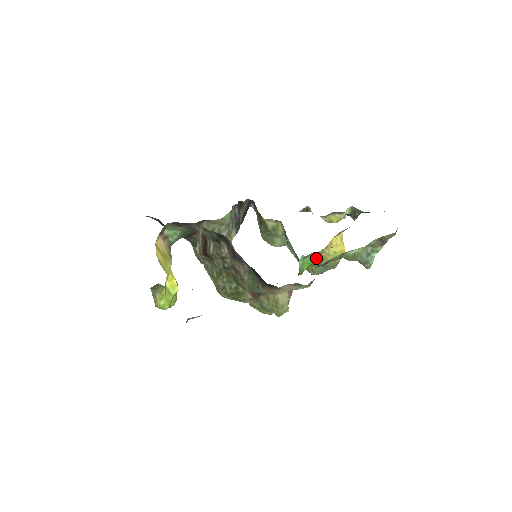
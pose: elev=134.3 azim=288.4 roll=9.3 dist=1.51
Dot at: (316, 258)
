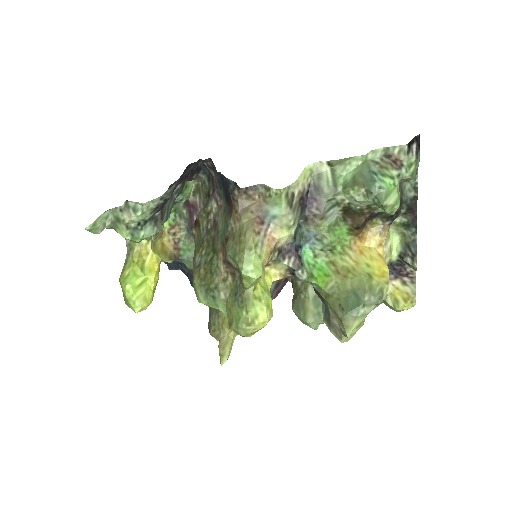
Dot at: (337, 268)
